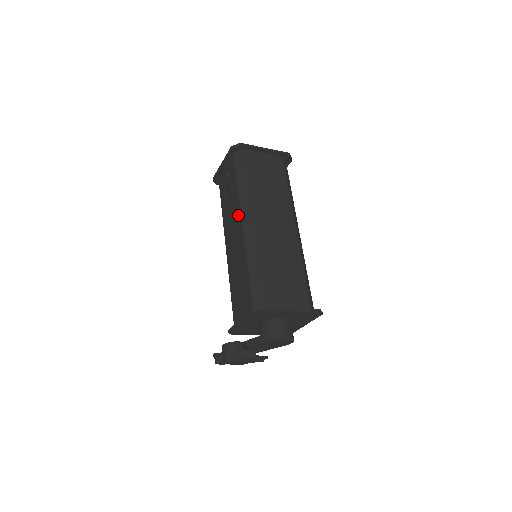
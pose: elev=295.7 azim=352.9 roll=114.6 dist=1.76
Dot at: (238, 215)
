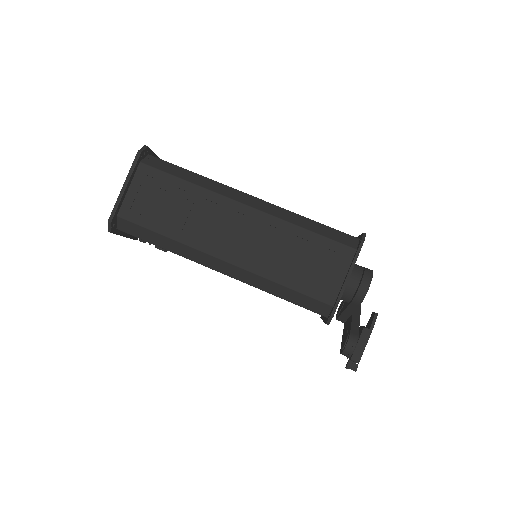
Dot at: occluded
